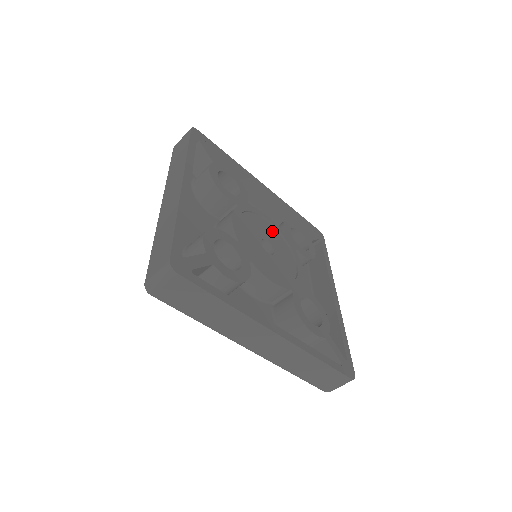
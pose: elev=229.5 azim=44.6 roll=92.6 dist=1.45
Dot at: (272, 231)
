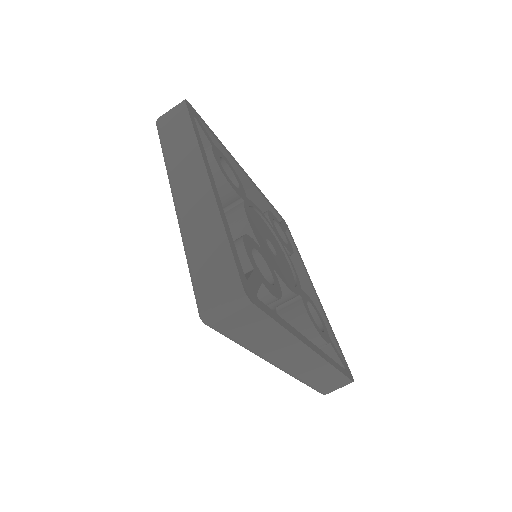
Dot at: (266, 227)
